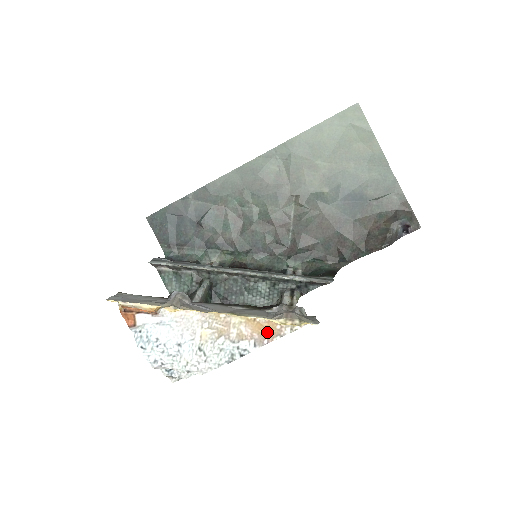
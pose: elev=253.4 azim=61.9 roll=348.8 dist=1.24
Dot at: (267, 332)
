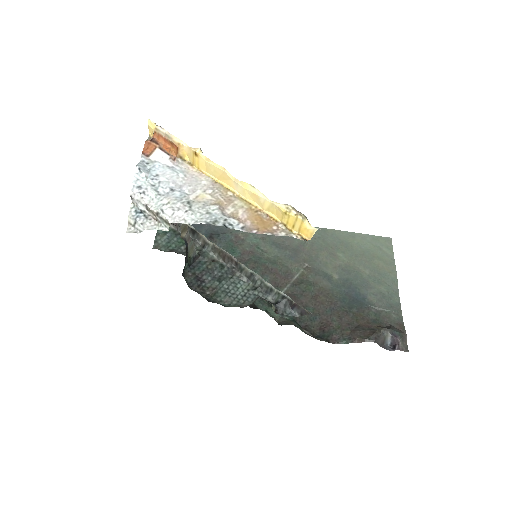
Dot at: (261, 225)
